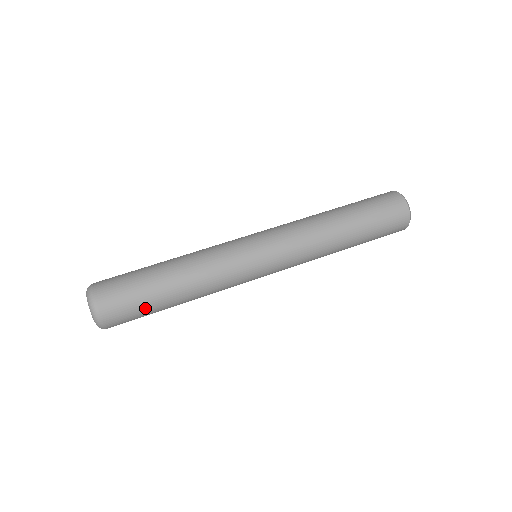
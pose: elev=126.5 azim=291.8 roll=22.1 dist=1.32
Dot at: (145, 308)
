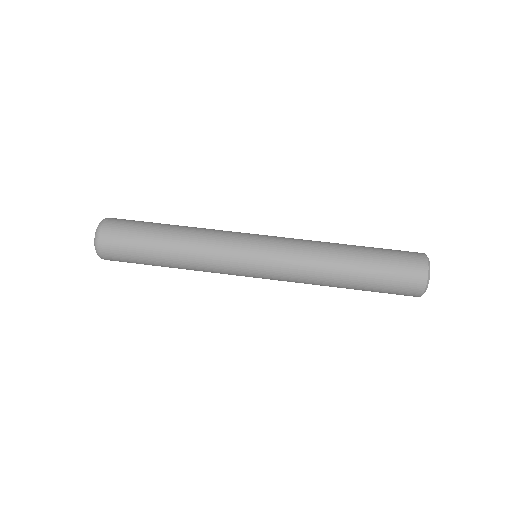
Dot at: (138, 259)
